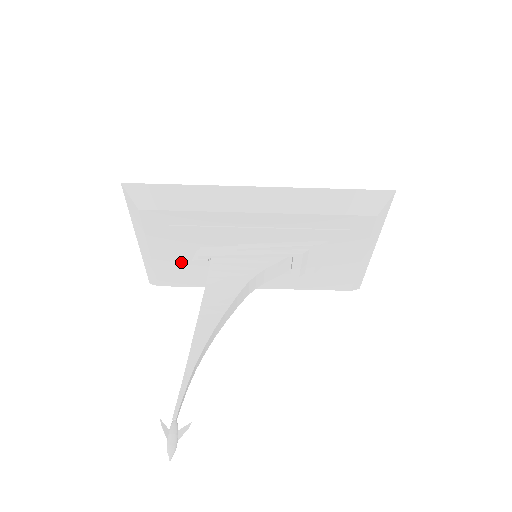
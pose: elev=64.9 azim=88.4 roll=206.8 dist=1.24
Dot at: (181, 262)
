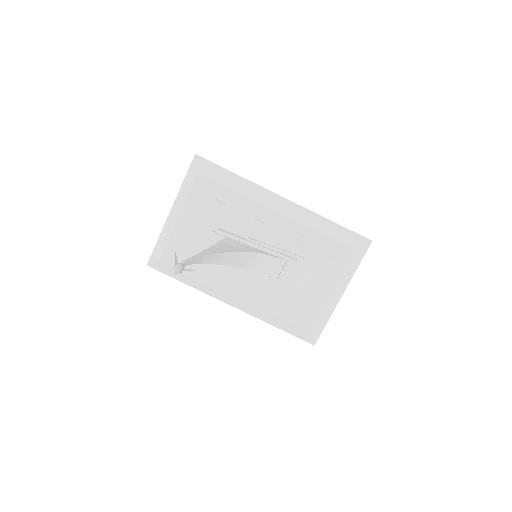
Dot at: (195, 239)
